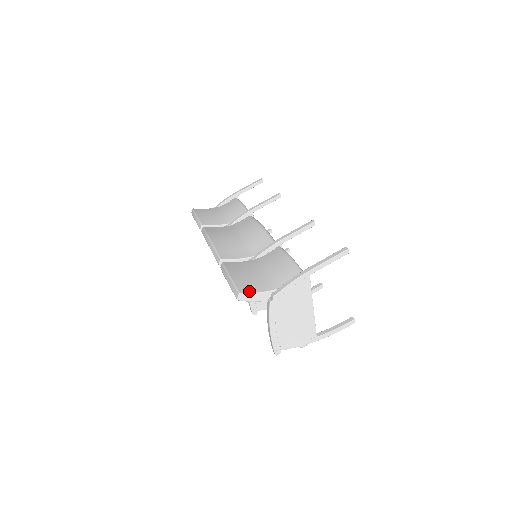
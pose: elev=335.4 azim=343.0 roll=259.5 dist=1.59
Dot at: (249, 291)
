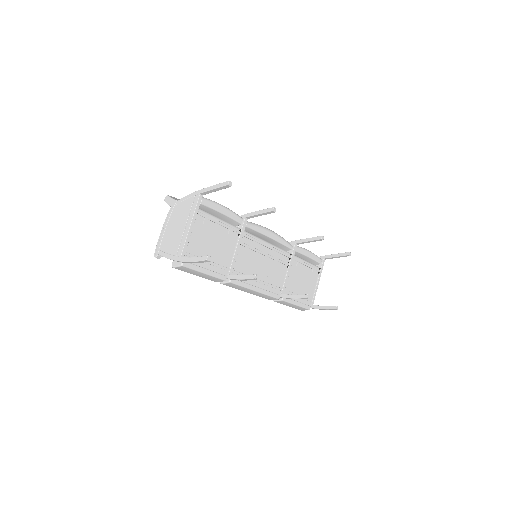
Dot at: (173, 198)
